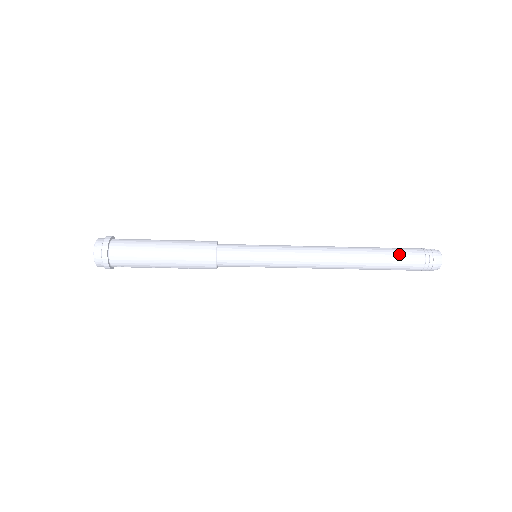
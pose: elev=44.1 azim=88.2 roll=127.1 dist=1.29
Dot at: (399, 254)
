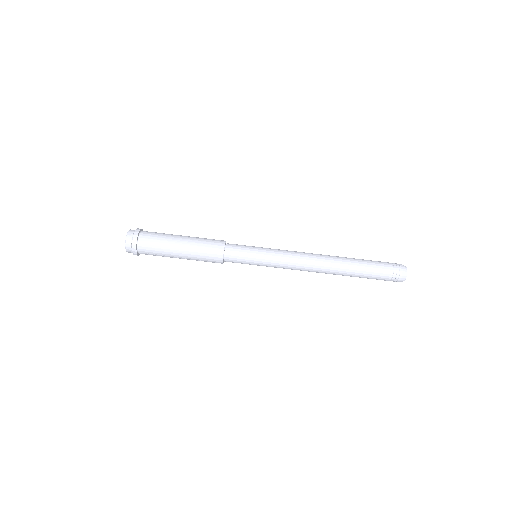
Dot at: (372, 264)
